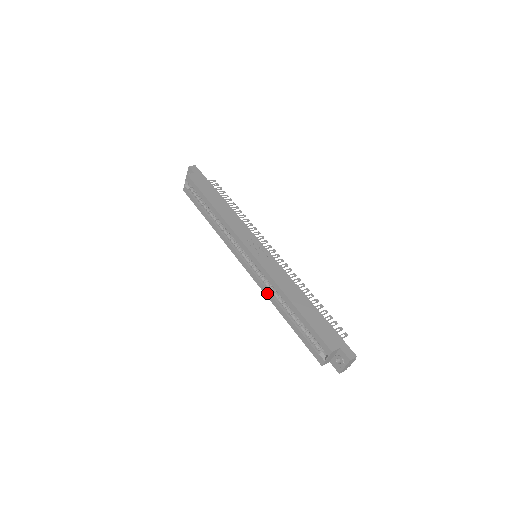
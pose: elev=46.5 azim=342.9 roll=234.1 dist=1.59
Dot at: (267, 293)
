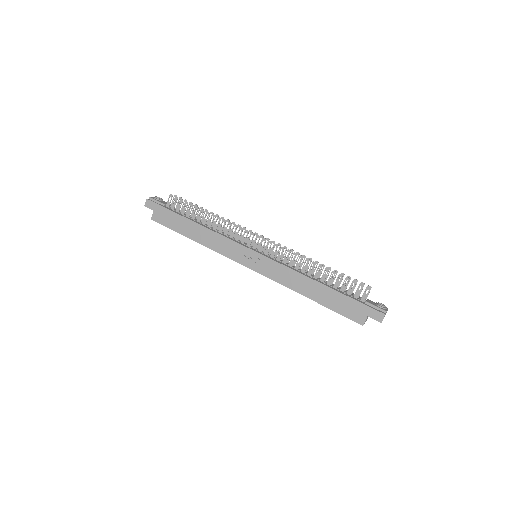
Dot at: occluded
